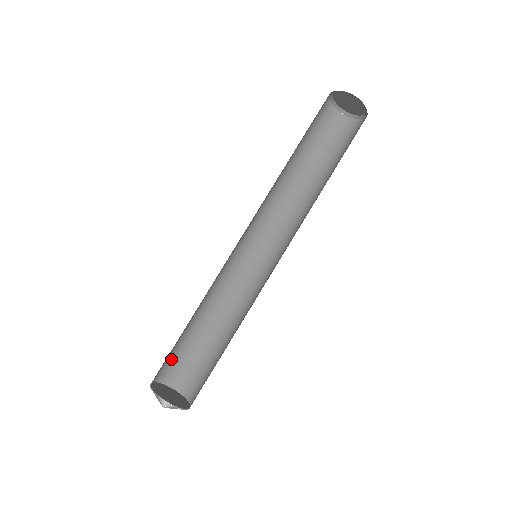
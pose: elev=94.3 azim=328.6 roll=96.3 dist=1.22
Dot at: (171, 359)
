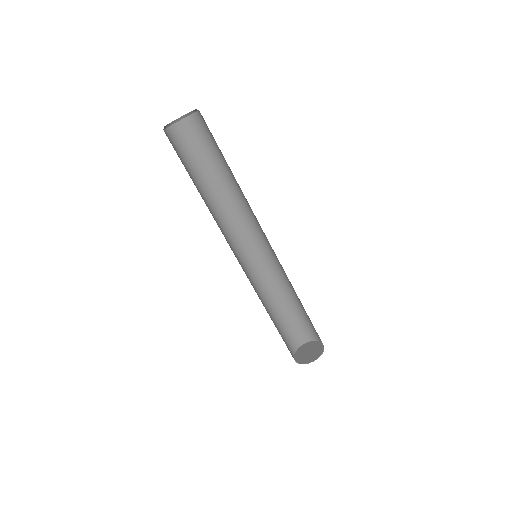
Dot at: occluded
